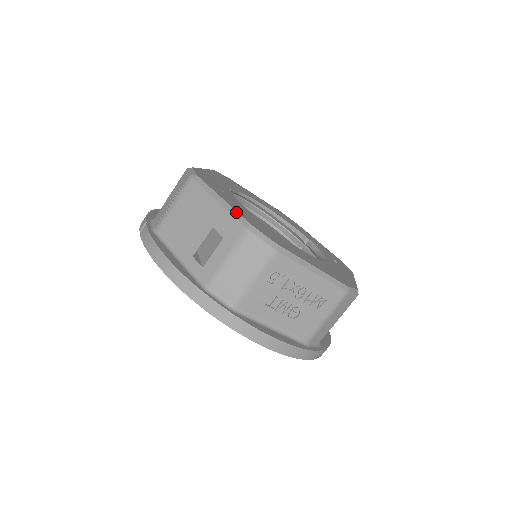
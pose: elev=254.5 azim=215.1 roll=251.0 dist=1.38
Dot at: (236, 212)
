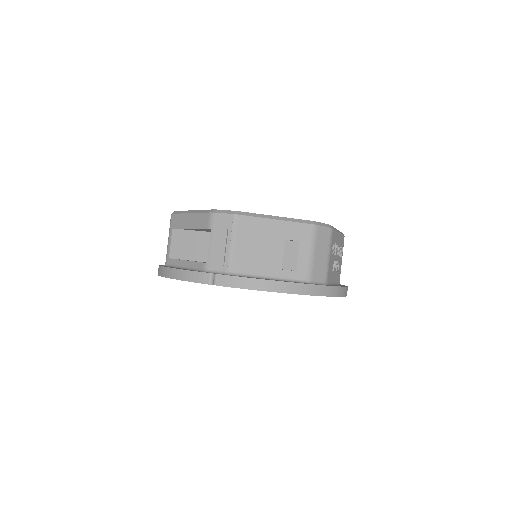
Dot at: (295, 219)
